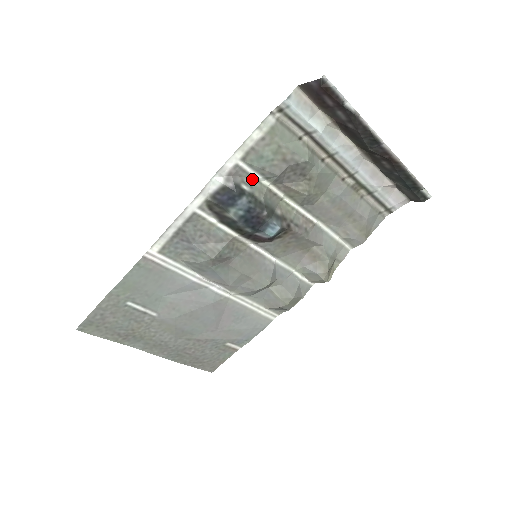
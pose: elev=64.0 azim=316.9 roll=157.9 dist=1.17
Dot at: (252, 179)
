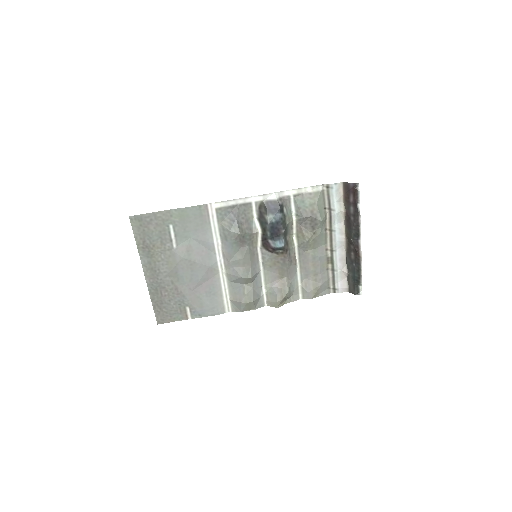
Dot at: (290, 210)
